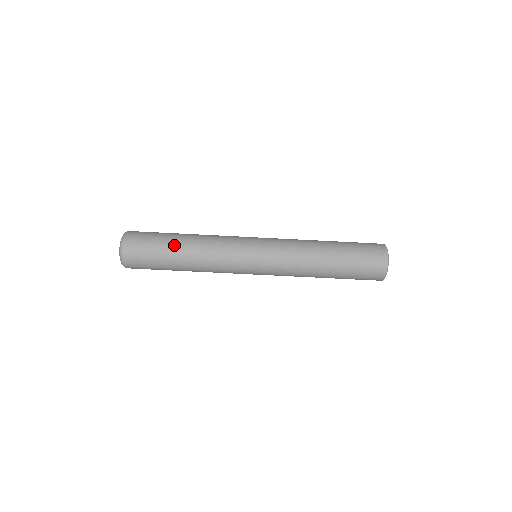
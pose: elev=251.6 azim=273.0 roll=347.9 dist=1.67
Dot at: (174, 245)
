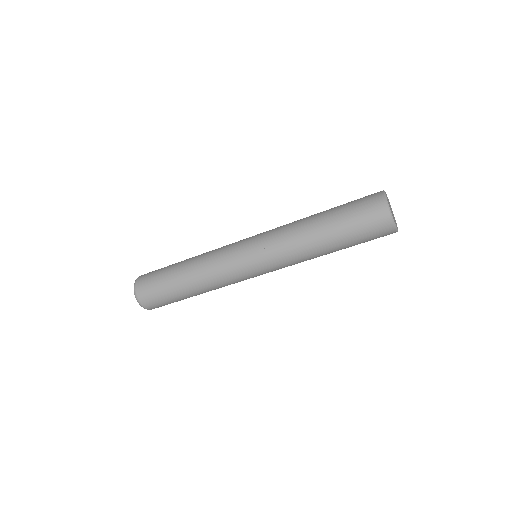
Dot at: (175, 275)
